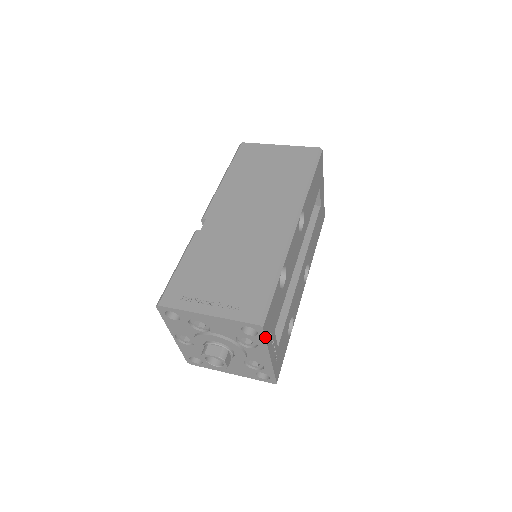
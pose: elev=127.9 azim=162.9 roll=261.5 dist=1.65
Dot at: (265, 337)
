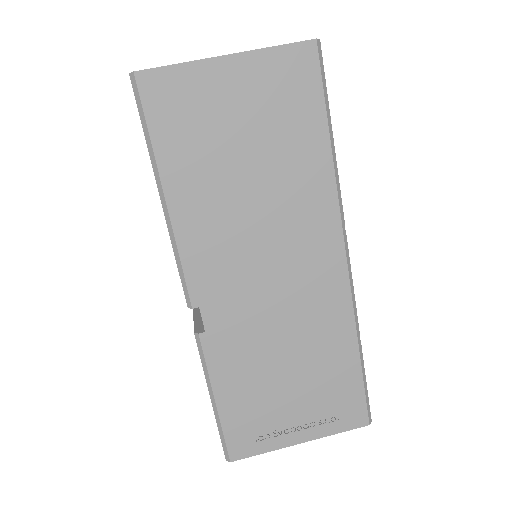
Dot at: occluded
